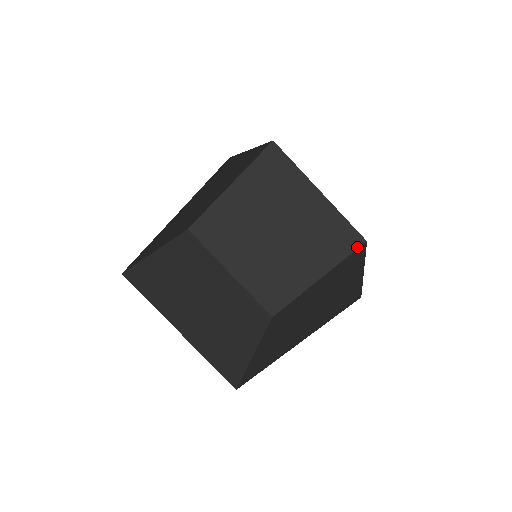
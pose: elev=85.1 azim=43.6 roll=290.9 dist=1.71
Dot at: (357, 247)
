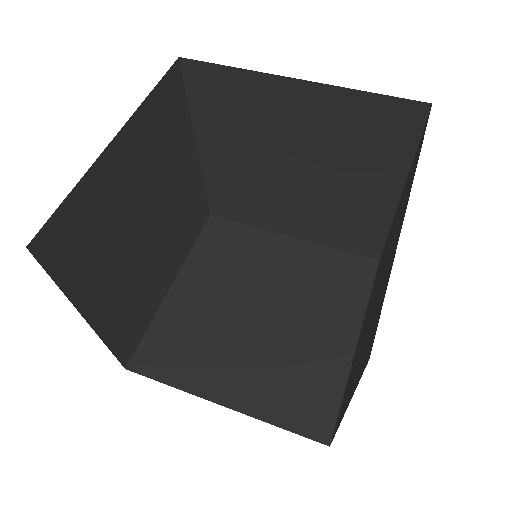
Dot at: (365, 255)
